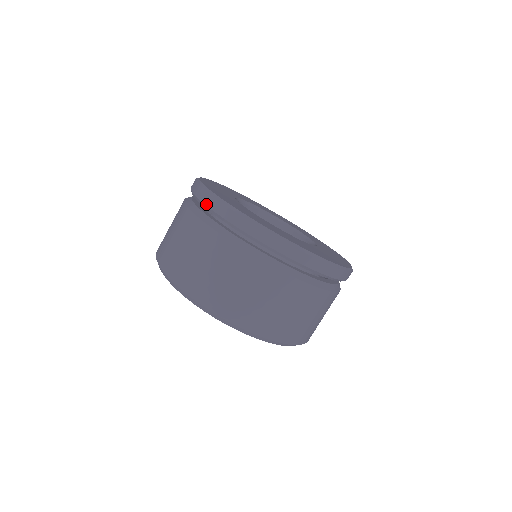
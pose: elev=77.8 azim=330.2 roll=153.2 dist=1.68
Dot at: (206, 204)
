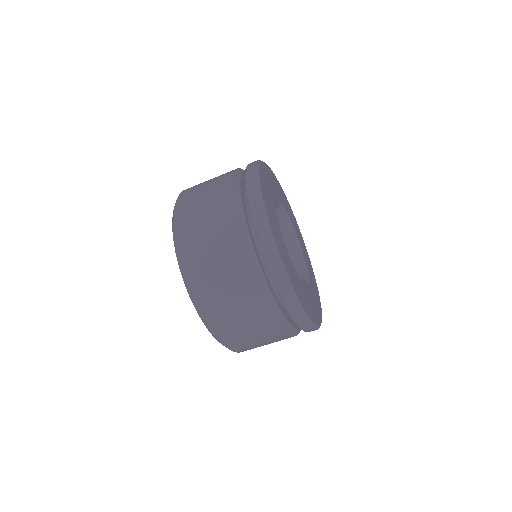
Dot at: (264, 252)
